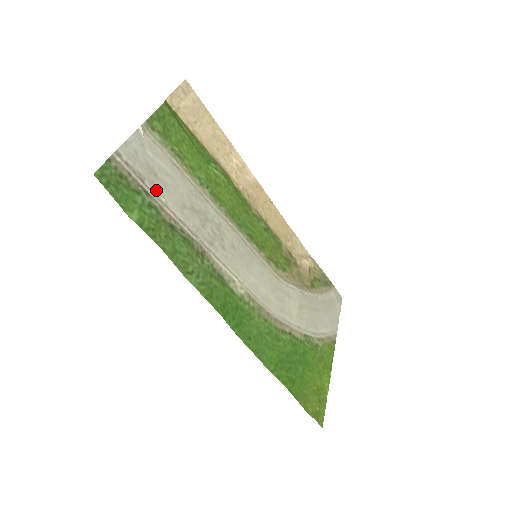
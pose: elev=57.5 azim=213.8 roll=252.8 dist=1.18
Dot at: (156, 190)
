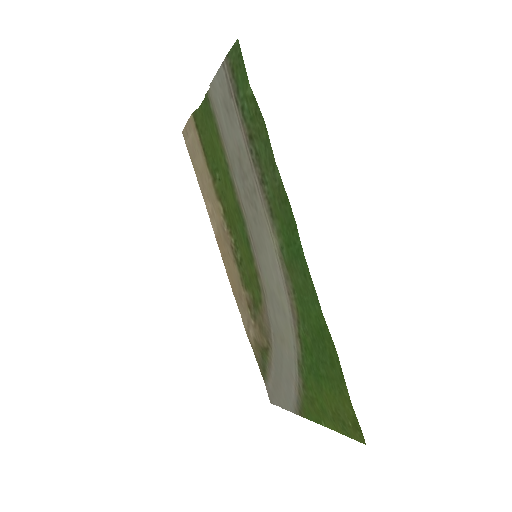
Dot at: (234, 113)
